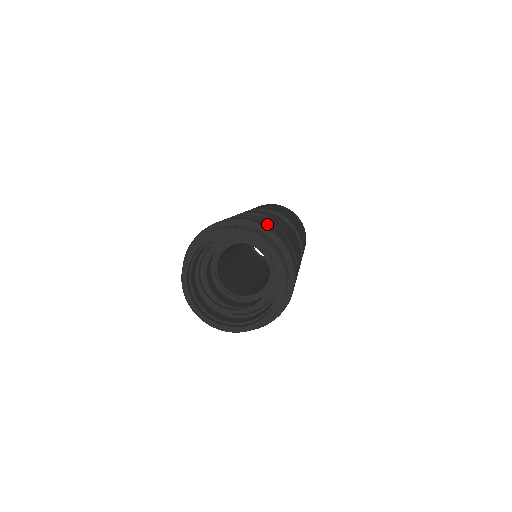
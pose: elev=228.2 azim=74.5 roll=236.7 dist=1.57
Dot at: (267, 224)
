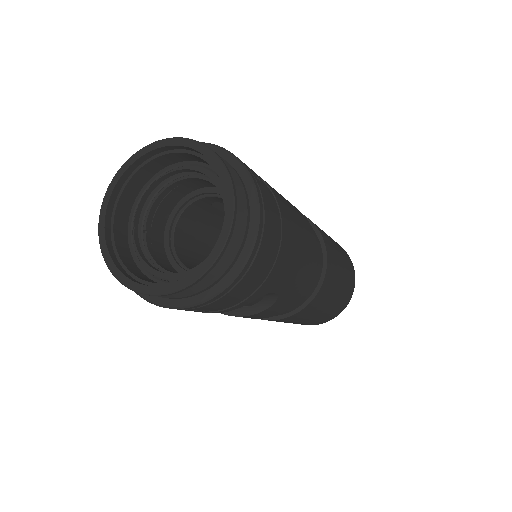
Dot at: occluded
